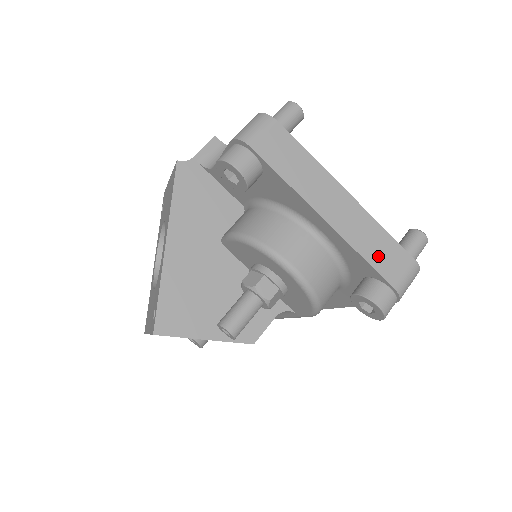
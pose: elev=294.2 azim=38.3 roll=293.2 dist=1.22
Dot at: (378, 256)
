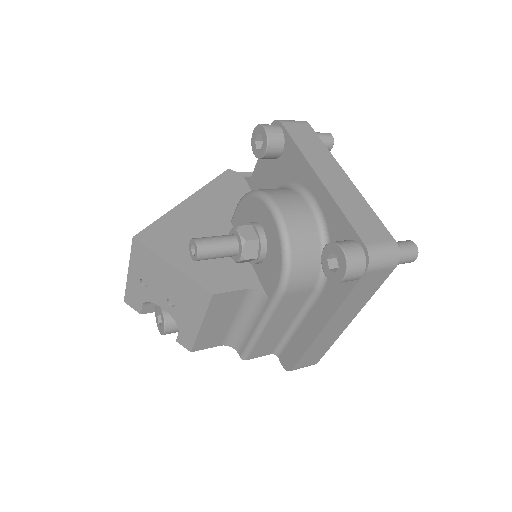
Dot at: (358, 219)
